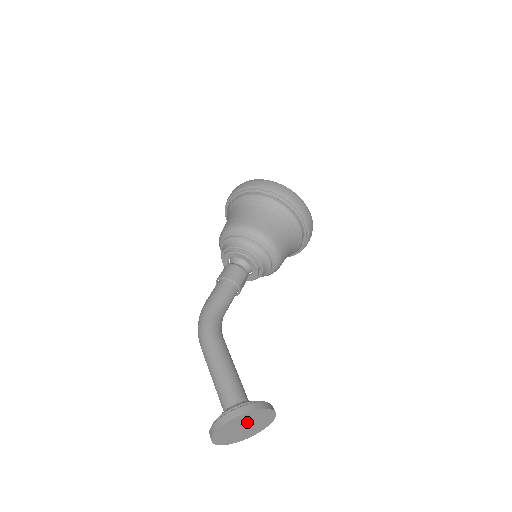
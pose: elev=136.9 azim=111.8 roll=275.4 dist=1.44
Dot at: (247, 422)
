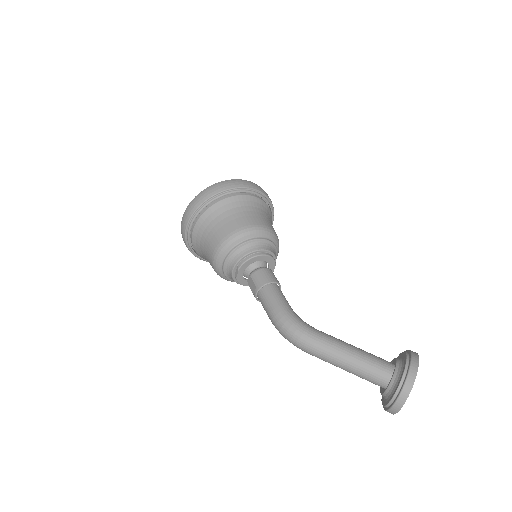
Dot at: occluded
